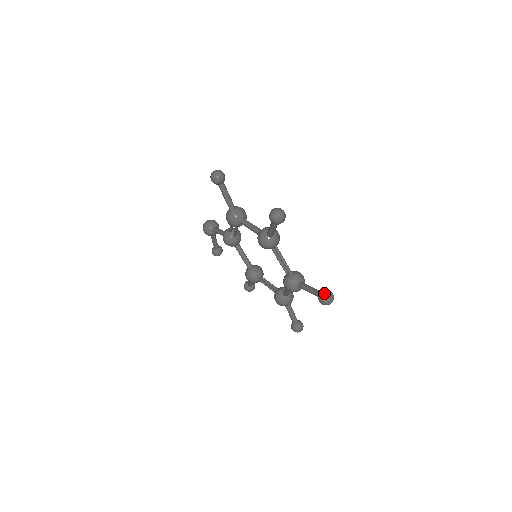
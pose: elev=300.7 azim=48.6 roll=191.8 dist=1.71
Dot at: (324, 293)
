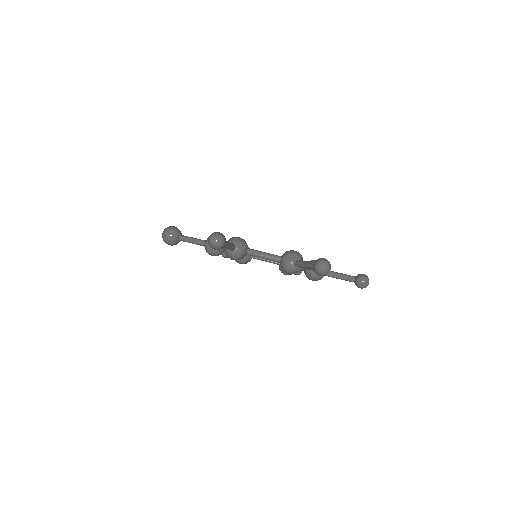
Dot at: (363, 283)
